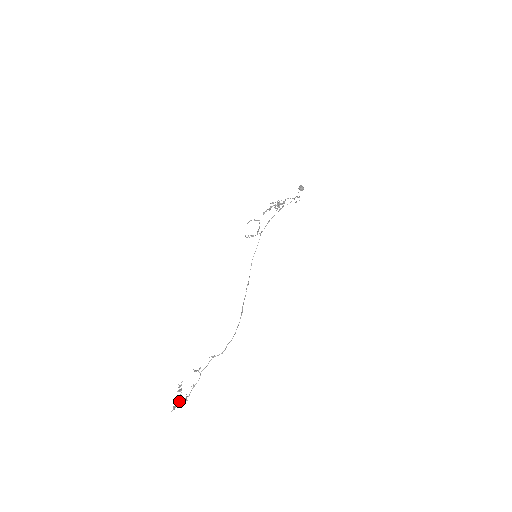
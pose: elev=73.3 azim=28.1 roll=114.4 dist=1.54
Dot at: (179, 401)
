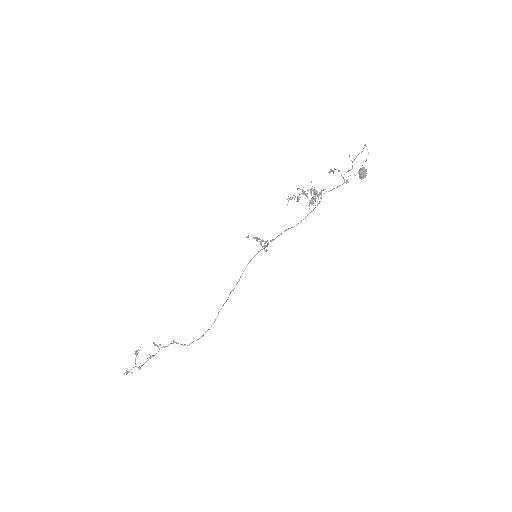
Dot at: (133, 367)
